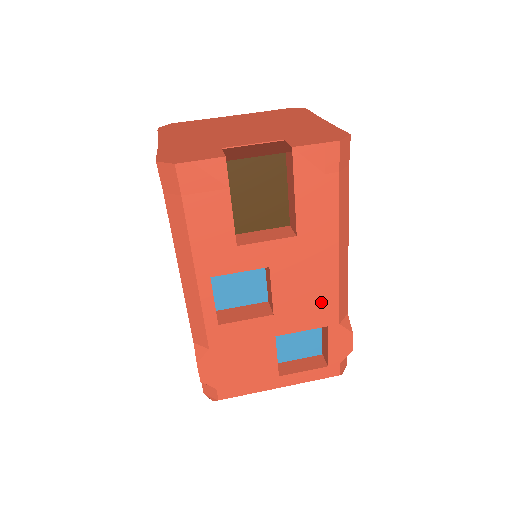
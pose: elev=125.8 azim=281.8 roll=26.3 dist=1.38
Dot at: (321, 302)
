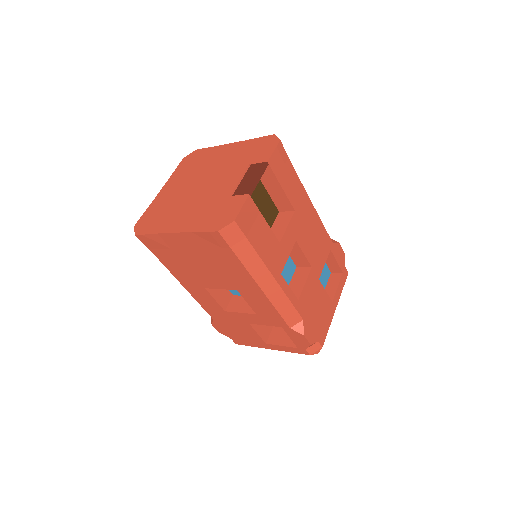
Dot at: (321, 239)
